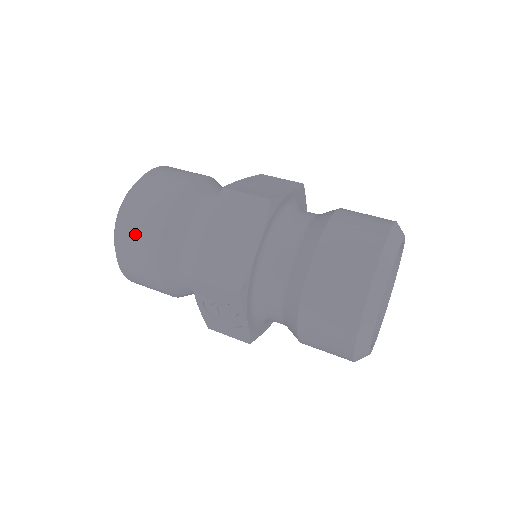
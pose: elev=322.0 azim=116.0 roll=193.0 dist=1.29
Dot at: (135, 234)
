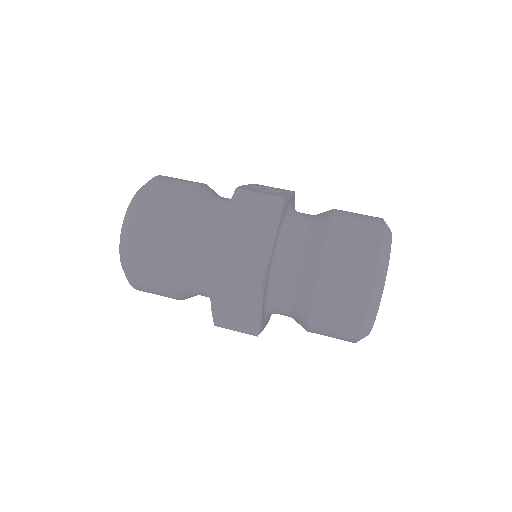
Dot at: (149, 289)
